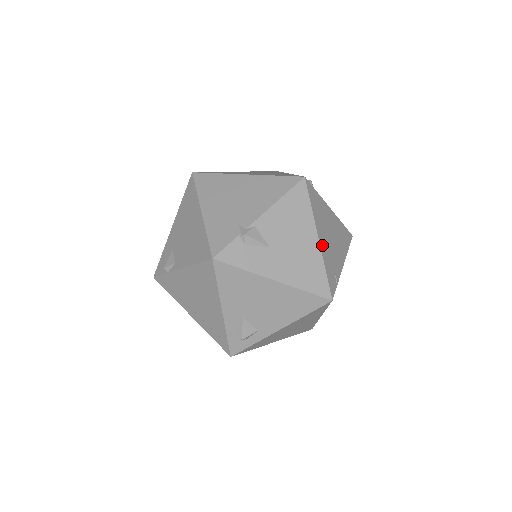
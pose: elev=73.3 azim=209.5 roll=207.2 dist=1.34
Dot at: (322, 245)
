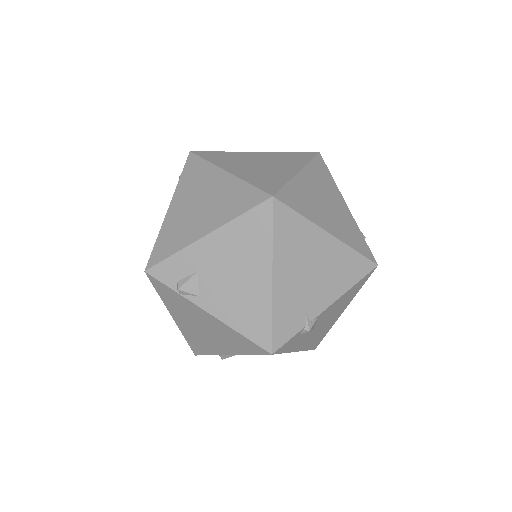
Dot at: occluded
